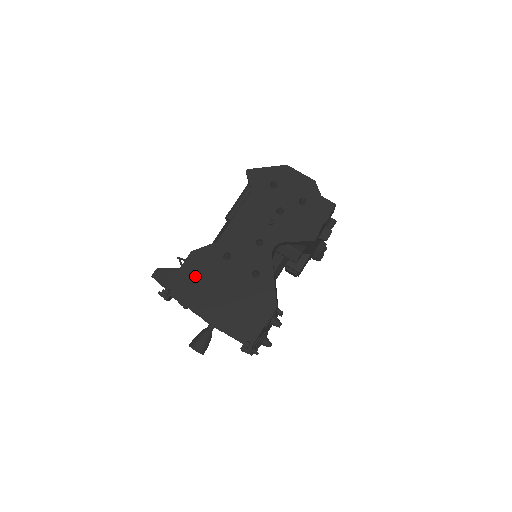
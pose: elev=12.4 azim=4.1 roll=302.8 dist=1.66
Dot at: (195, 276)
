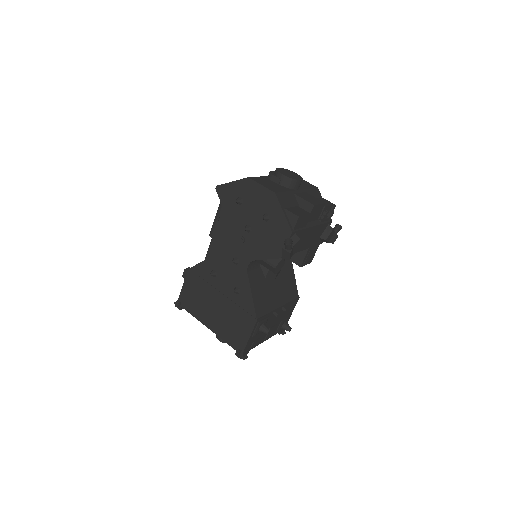
Dot at: (194, 291)
